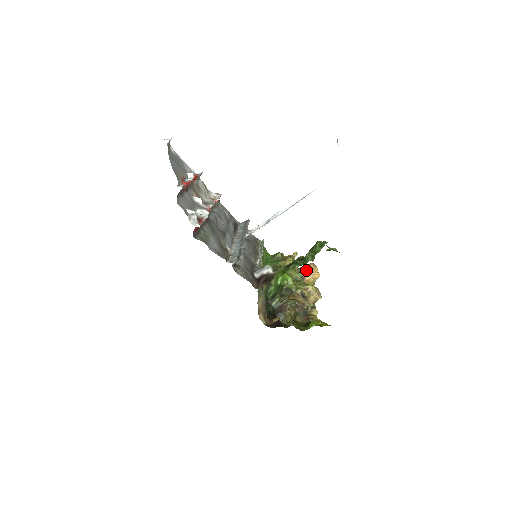
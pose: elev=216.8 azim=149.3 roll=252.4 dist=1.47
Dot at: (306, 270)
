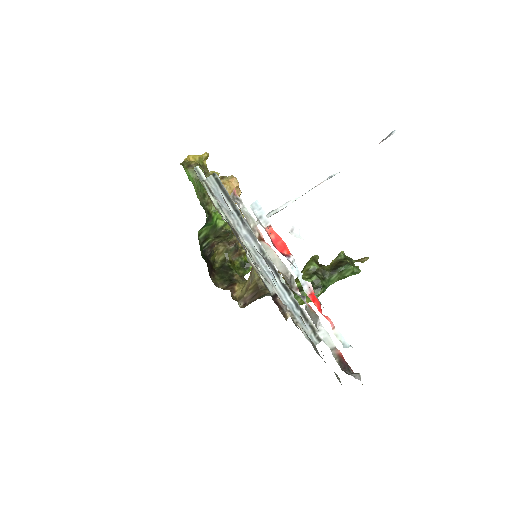
Dot at: occluded
